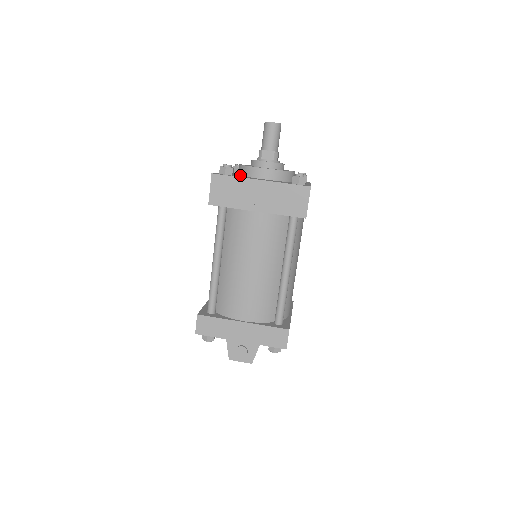
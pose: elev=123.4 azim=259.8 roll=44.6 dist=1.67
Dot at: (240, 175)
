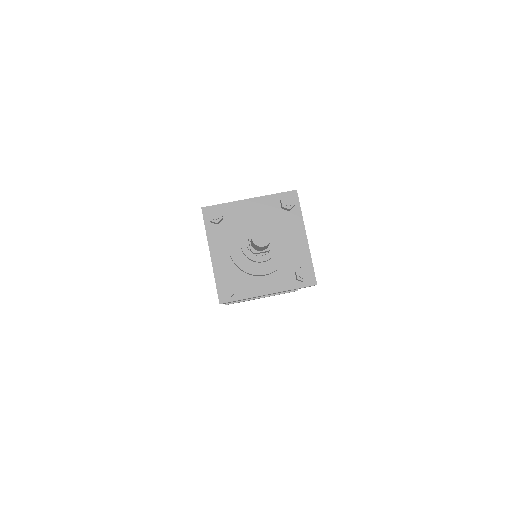
Dot at: (236, 267)
